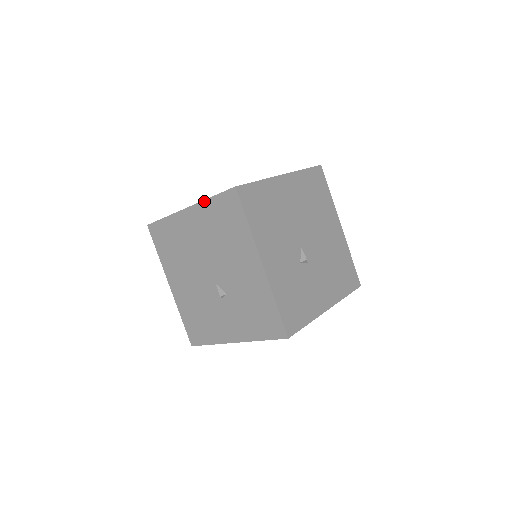
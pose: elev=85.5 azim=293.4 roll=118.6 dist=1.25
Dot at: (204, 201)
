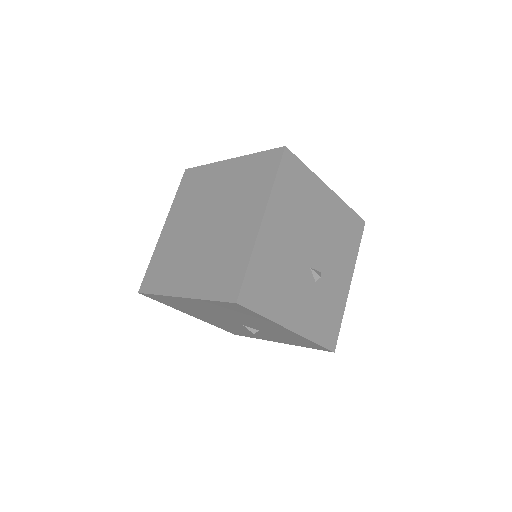
Dot at: (201, 300)
